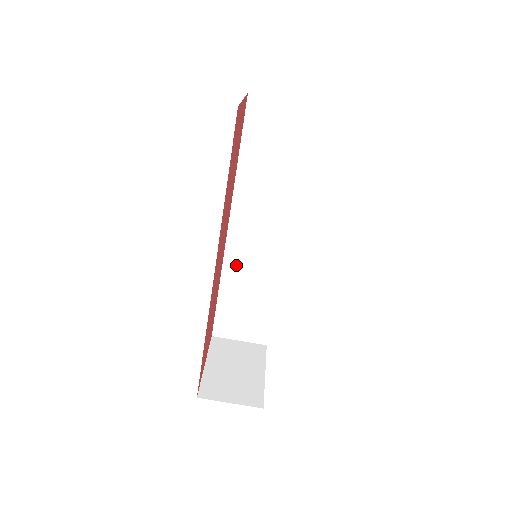
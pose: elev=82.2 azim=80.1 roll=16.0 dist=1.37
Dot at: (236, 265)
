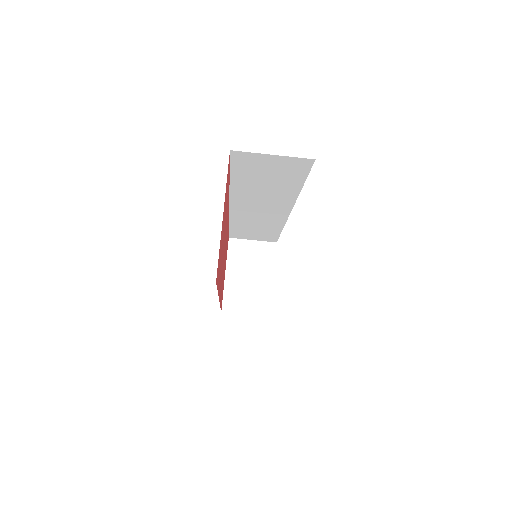
Dot at: (242, 218)
